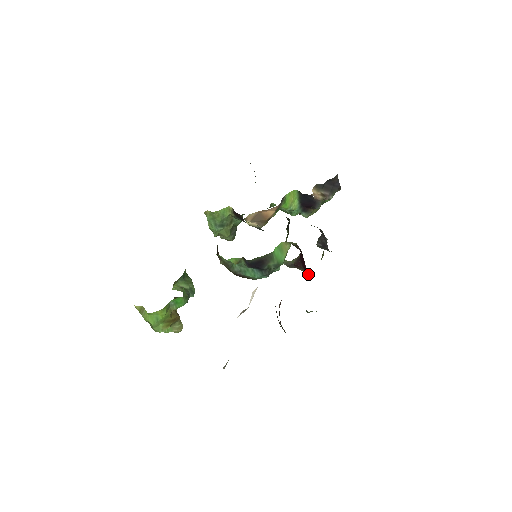
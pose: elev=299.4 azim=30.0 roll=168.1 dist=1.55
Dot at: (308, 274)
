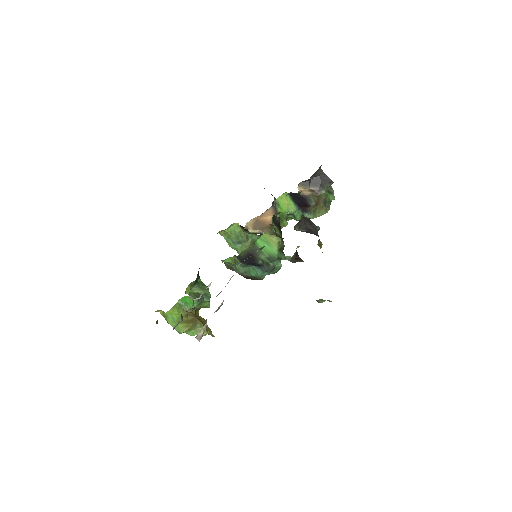
Dot at: occluded
